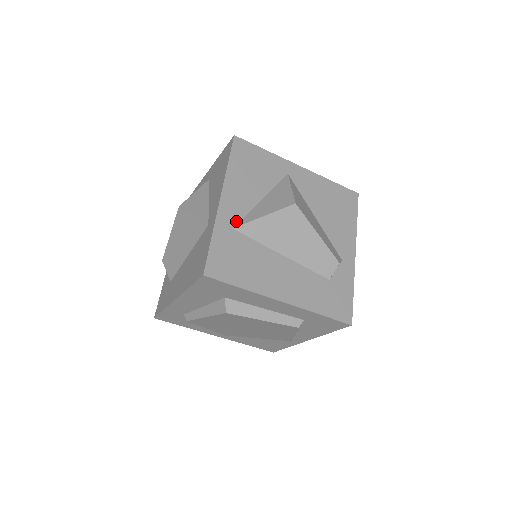
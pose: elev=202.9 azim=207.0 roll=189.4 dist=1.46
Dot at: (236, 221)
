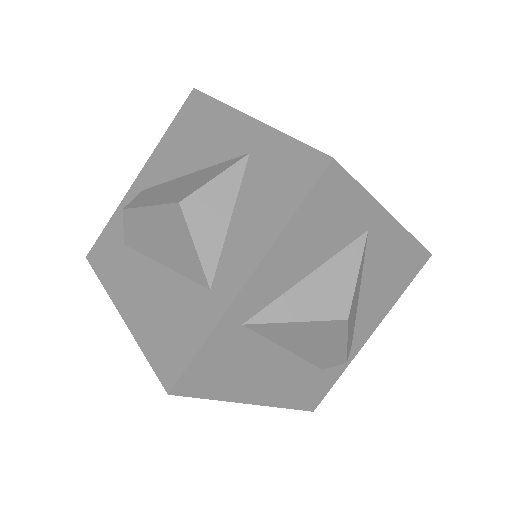
Dot at: (253, 313)
